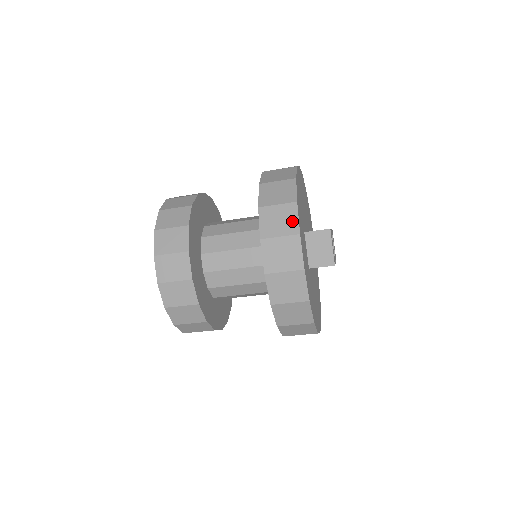
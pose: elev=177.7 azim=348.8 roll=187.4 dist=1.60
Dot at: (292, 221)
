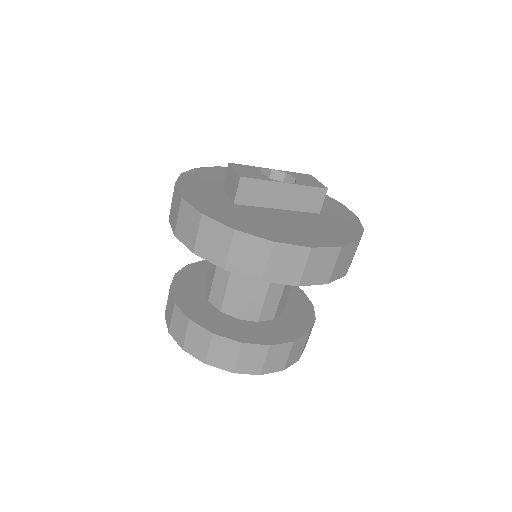
Dot at: occluded
